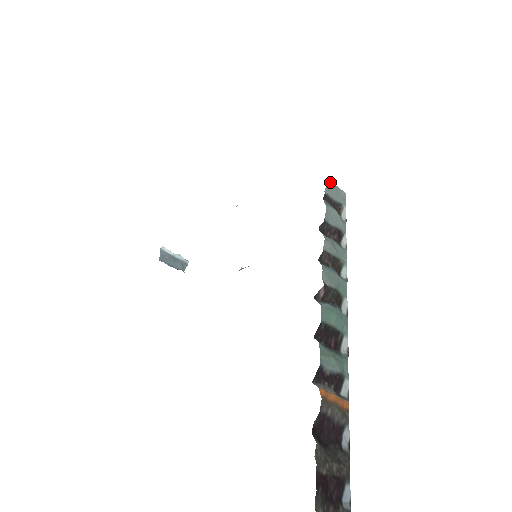
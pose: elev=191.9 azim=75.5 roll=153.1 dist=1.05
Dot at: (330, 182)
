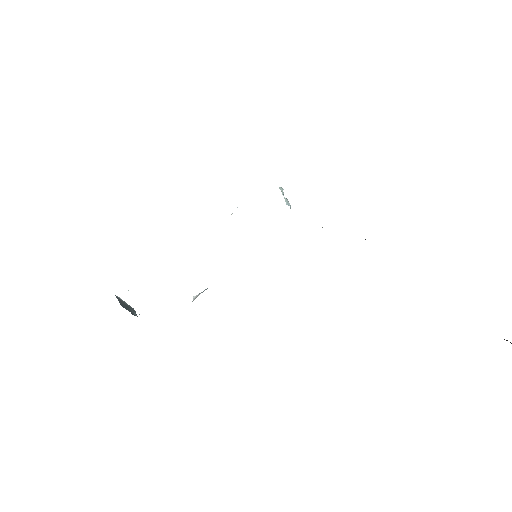
Dot at: occluded
